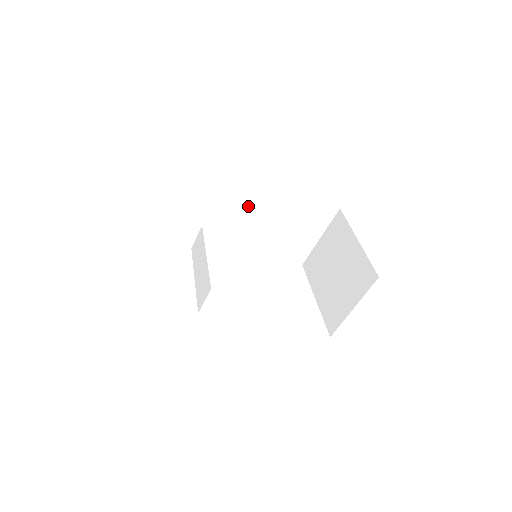
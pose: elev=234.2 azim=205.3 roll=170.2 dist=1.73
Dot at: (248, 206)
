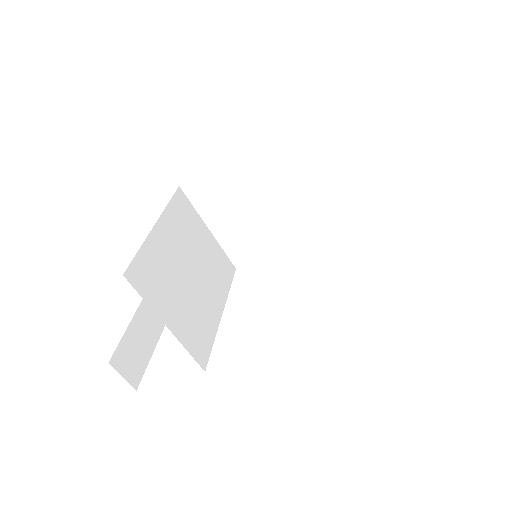
Dot at: (248, 196)
